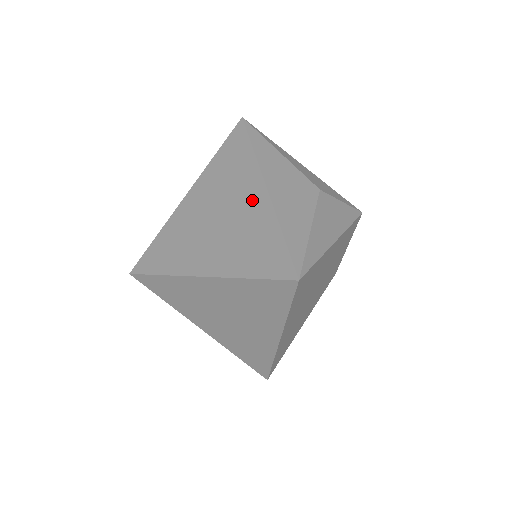
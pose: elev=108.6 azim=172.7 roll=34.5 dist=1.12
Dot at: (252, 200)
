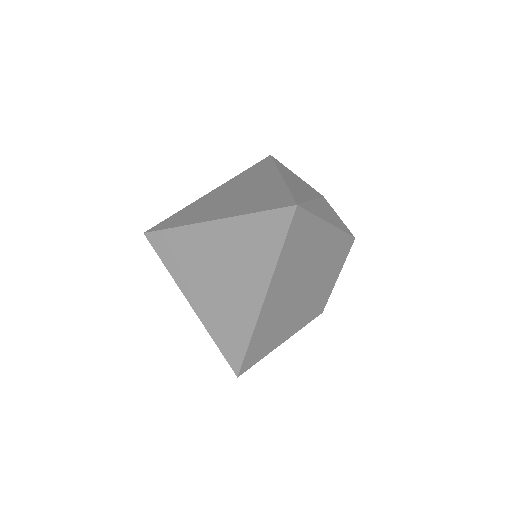
Dot at: (268, 182)
